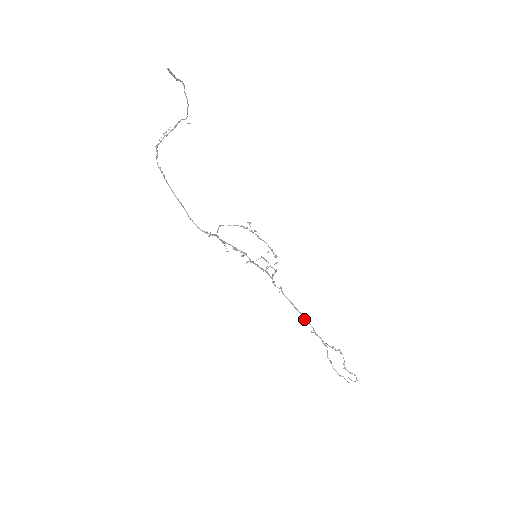
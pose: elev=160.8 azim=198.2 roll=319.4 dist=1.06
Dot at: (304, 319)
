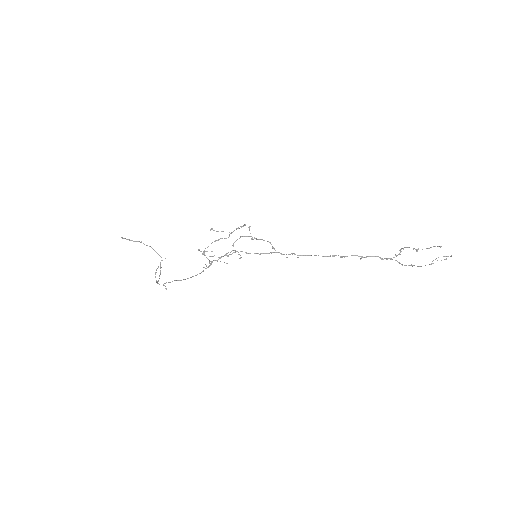
Dot at: (341, 257)
